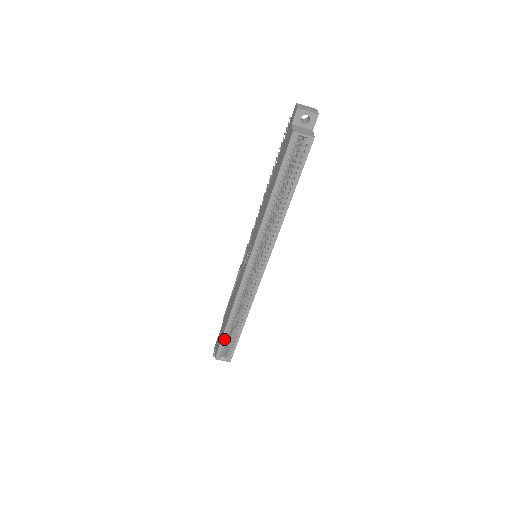
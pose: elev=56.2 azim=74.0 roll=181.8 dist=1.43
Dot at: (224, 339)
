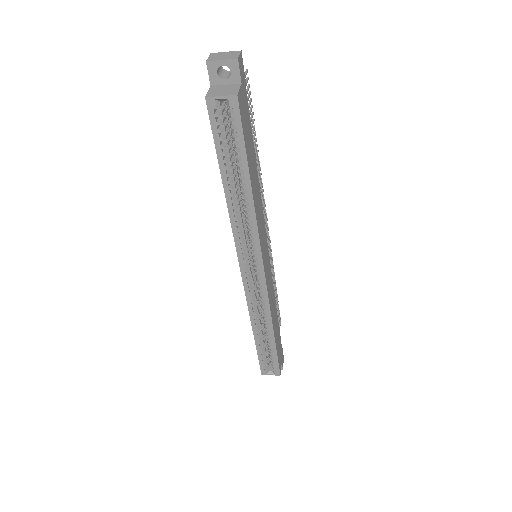
Dot at: (260, 354)
